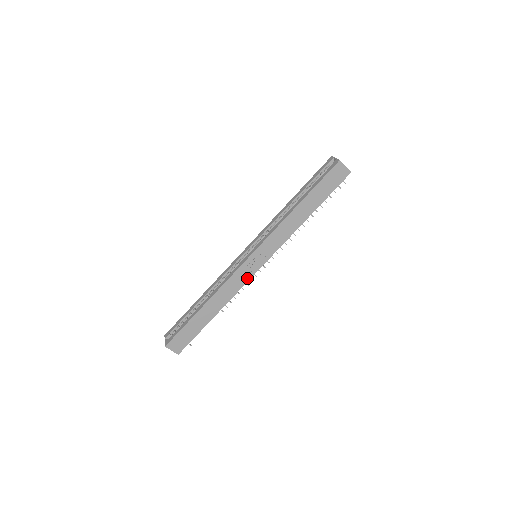
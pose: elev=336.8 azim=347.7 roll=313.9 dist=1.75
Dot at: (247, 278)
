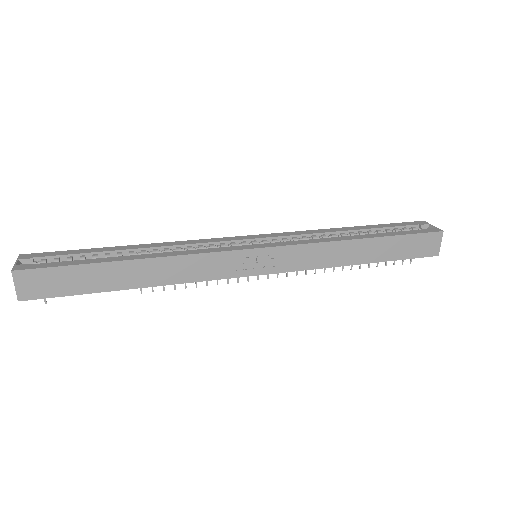
Dot at: (225, 274)
